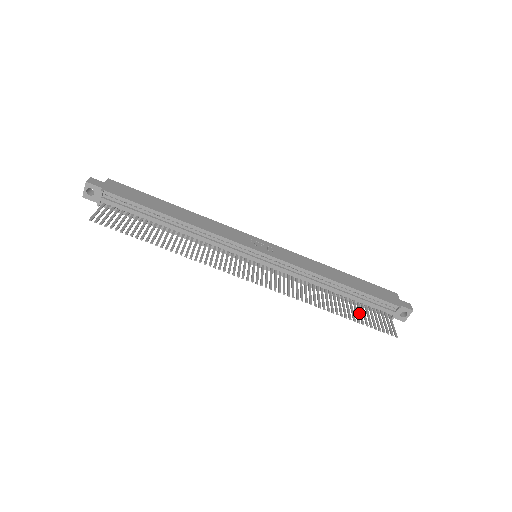
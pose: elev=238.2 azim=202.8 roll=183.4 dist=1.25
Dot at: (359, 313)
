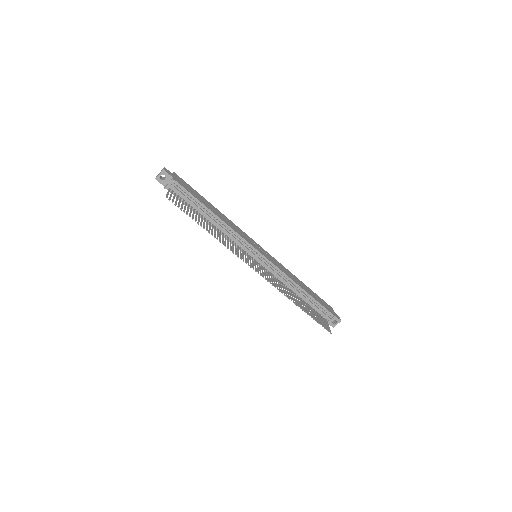
Dot at: (311, 312)
